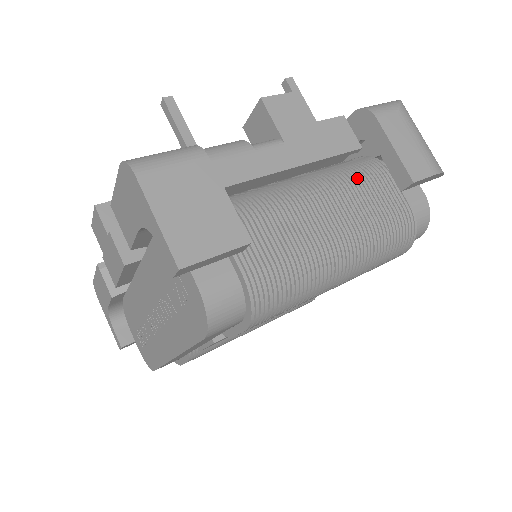
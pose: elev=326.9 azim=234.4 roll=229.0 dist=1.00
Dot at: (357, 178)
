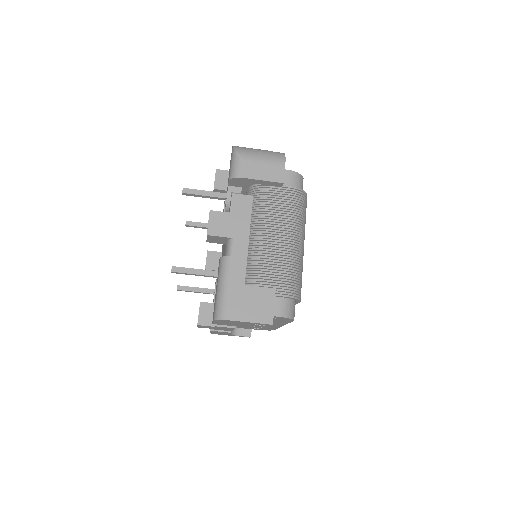
Dot at: (265, 207)
